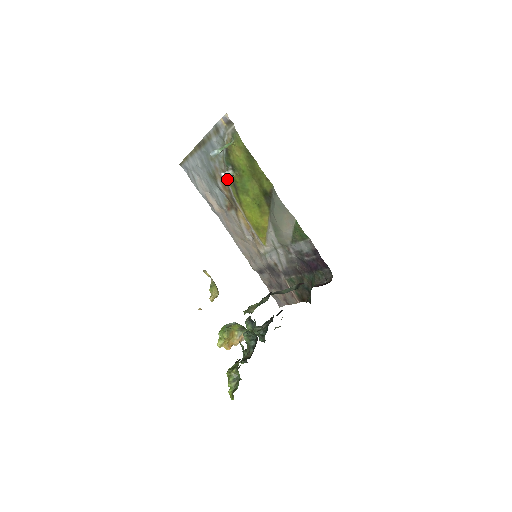
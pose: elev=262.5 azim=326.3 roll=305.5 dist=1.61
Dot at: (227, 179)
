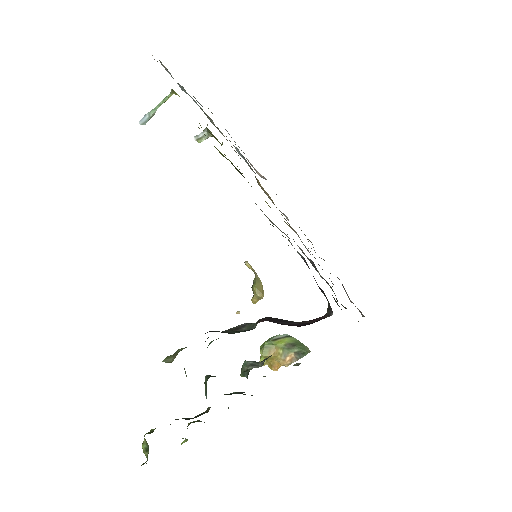
Dot at: occluded
